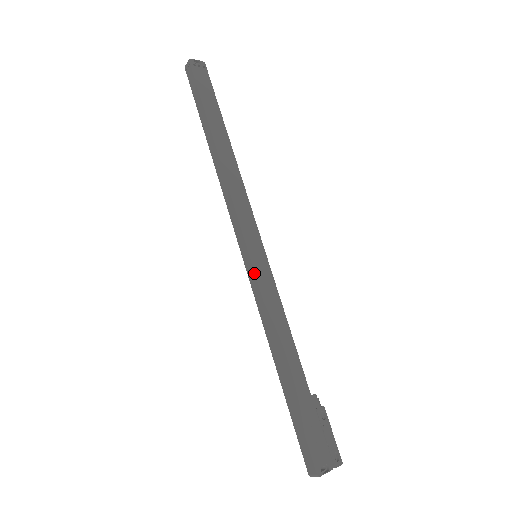
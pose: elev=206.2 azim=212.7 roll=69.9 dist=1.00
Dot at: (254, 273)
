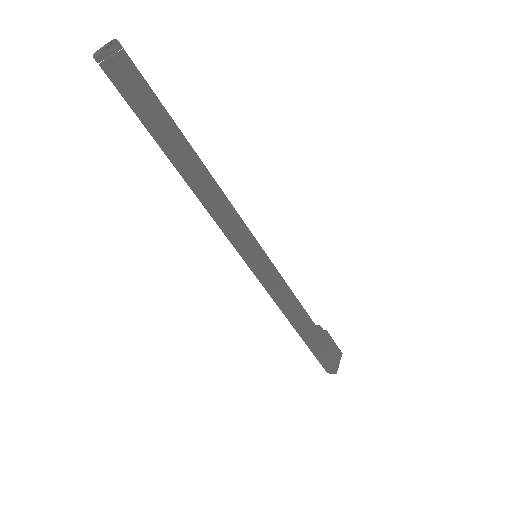
Dot at: (264, 277)
